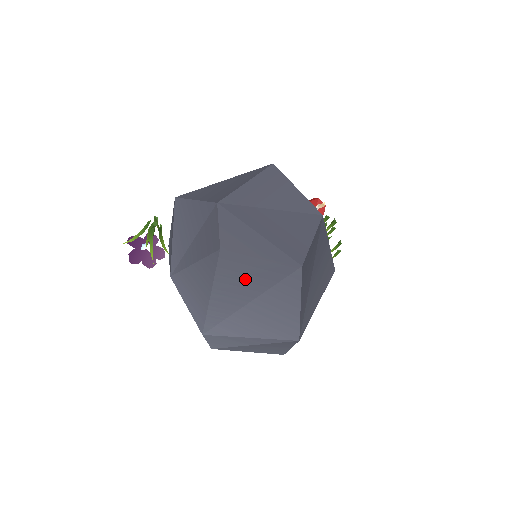
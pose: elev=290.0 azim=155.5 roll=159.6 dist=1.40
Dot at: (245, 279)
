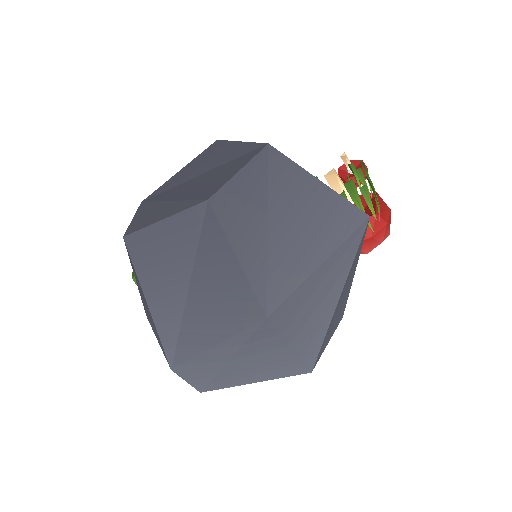
Dot at: (165, 260)
